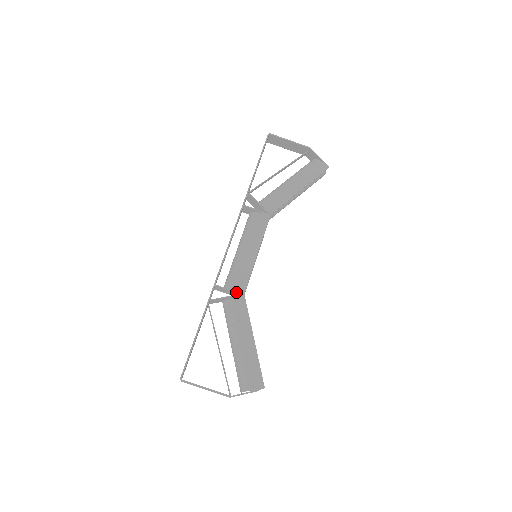
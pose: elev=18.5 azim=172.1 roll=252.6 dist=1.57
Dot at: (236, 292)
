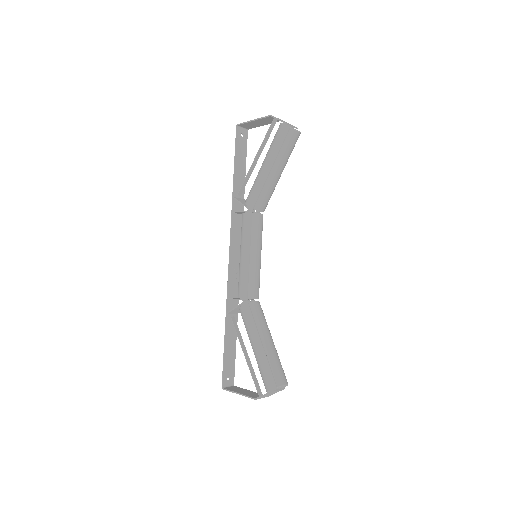
Dot at: (242, 300)
